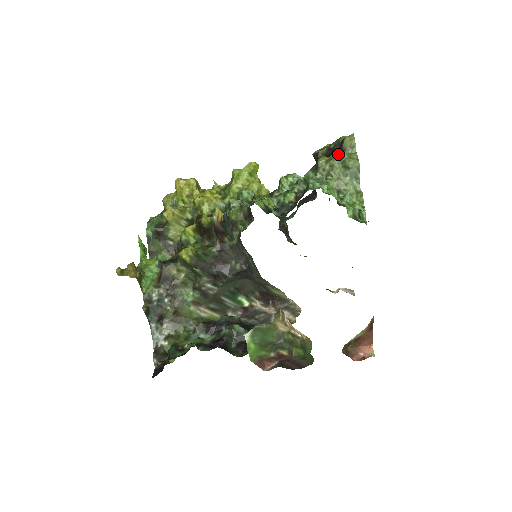
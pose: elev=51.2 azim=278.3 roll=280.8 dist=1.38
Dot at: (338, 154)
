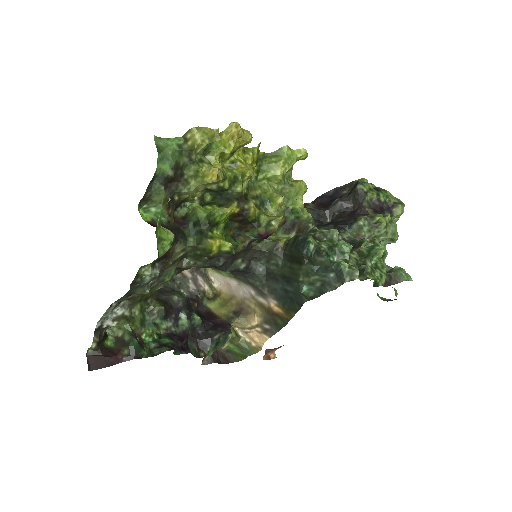
Dot at: (392, 221)
